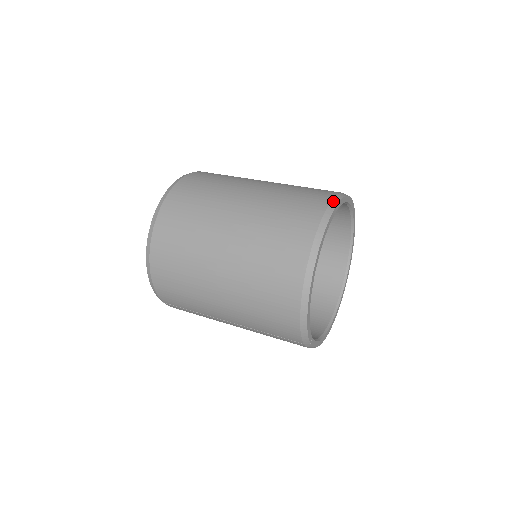
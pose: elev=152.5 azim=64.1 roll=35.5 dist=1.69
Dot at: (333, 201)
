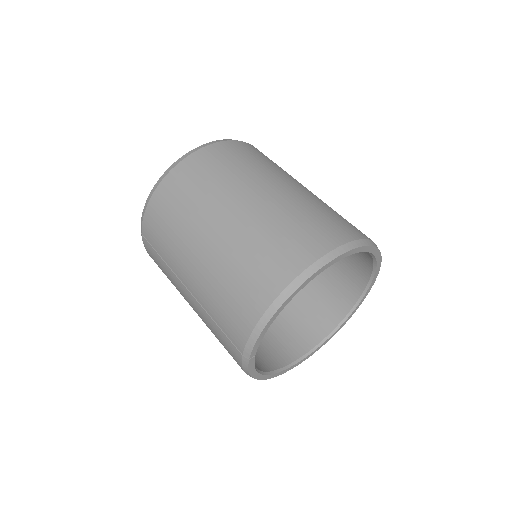
Dot at: (368, 240)
